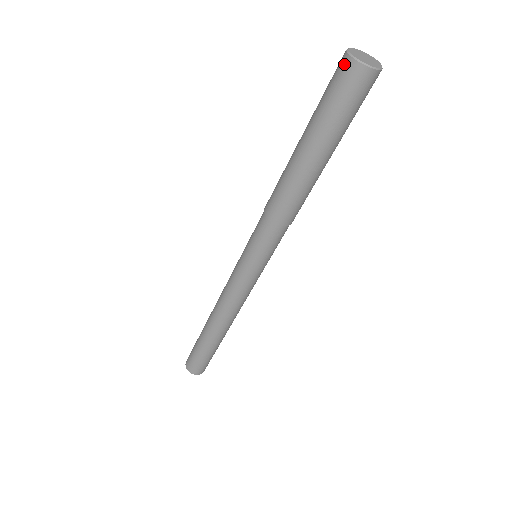
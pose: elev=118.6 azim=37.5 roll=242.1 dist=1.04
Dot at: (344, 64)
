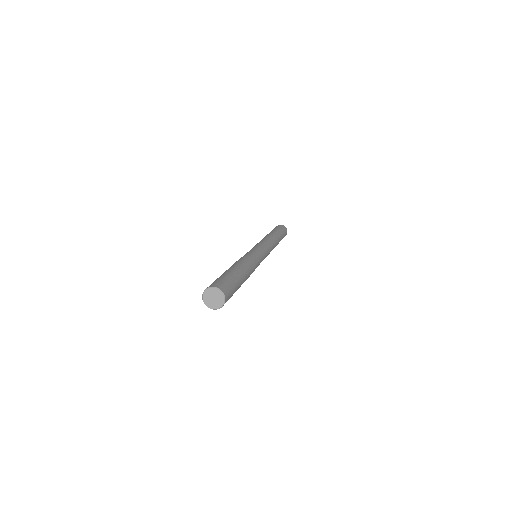
Dot at: occluded
